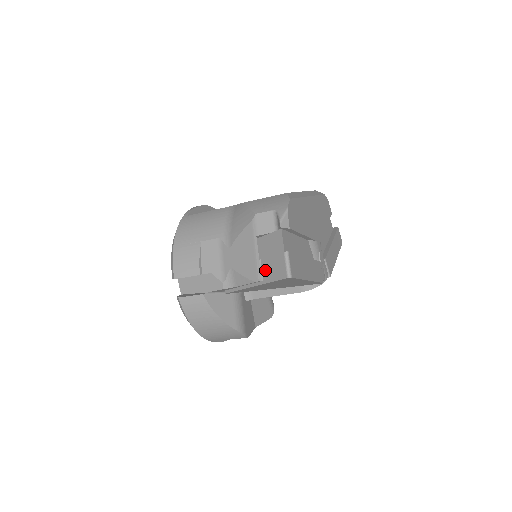
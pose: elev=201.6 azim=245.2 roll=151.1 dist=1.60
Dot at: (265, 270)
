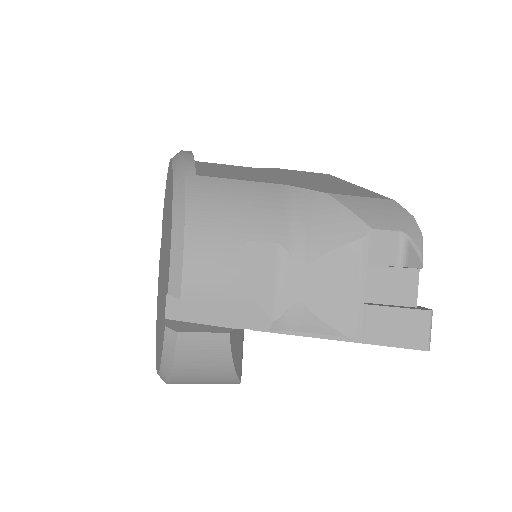
Dot at: (374, 324)
